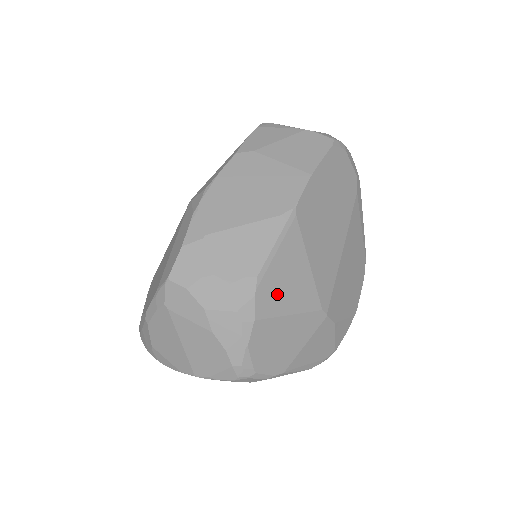
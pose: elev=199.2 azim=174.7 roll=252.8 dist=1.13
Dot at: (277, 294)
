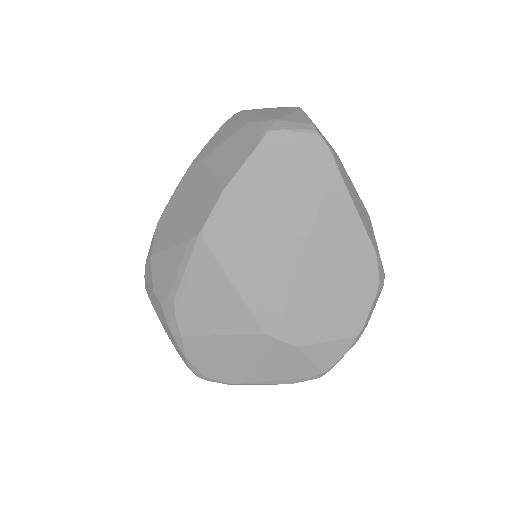
Dot at: (200, 315)
